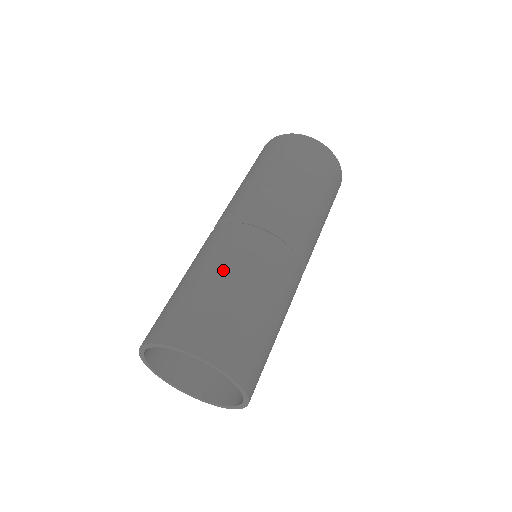
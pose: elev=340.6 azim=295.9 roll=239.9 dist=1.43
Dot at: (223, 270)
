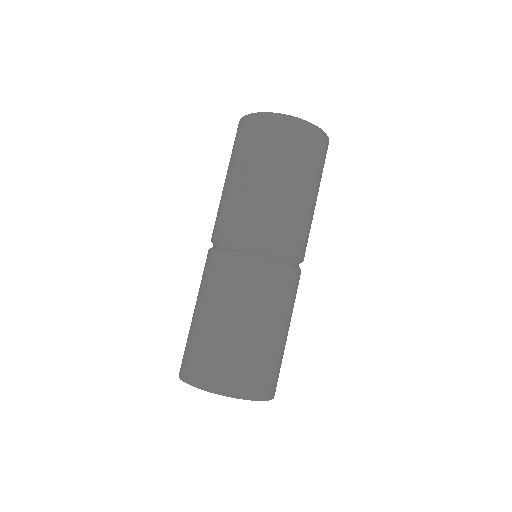
Dot at: (220, 308)
